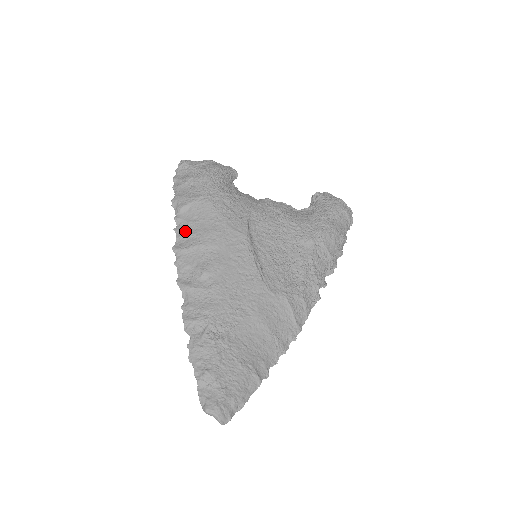
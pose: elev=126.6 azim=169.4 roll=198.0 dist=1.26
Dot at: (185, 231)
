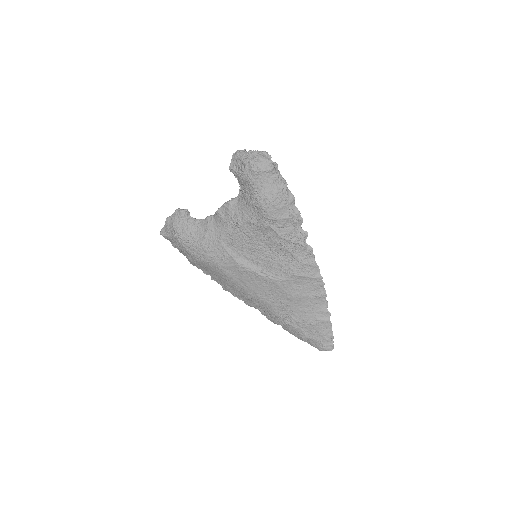
Dot at: (216, 279)
